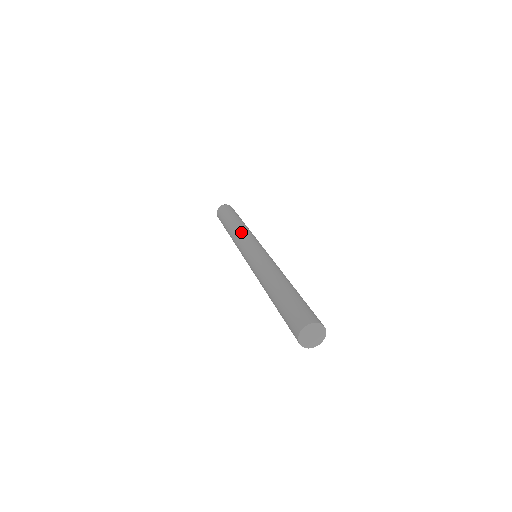
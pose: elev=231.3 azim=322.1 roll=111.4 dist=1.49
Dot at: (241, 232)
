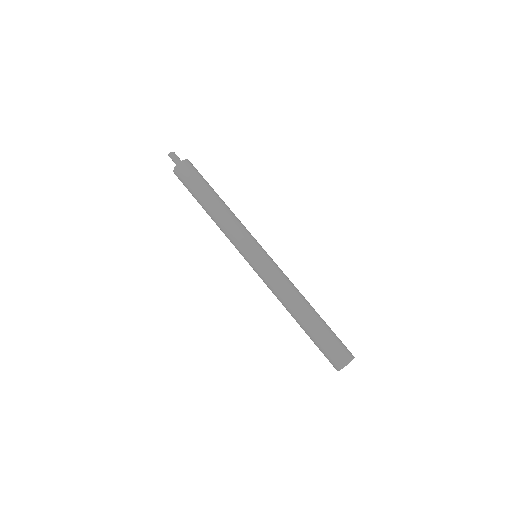
Dot at: (232, 225)
